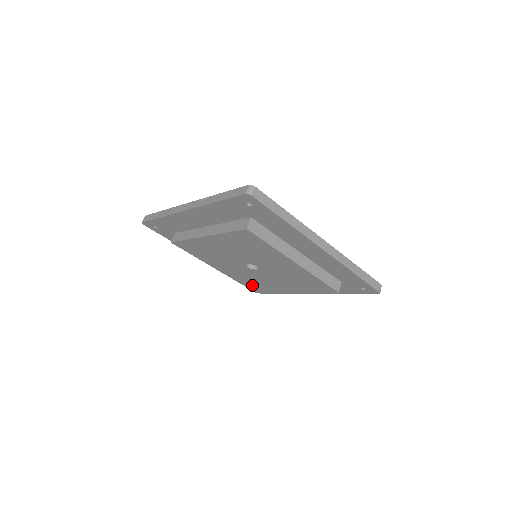
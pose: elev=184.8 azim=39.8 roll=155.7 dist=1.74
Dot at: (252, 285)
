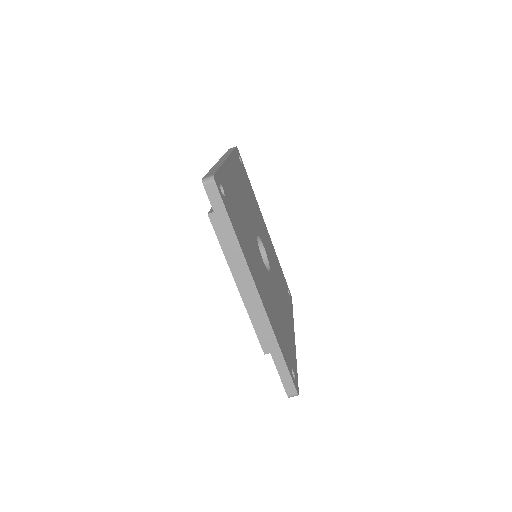
Dot at: occluded
